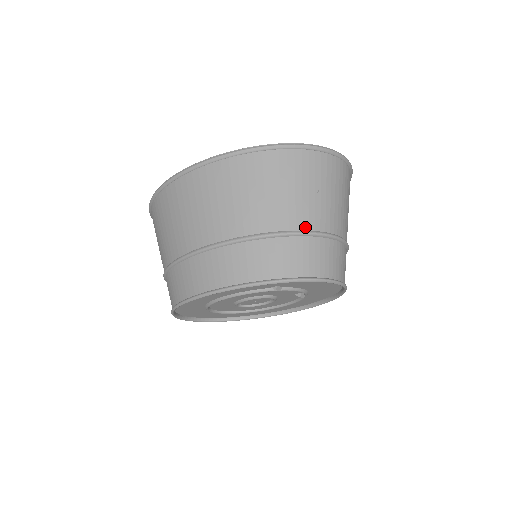
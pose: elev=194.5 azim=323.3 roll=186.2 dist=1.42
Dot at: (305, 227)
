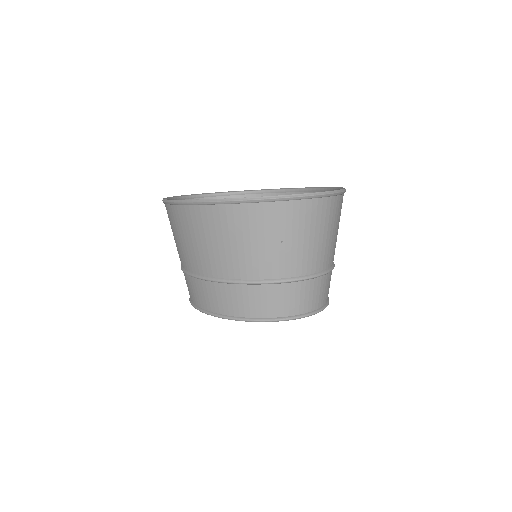
Dot at: (268, 276)
